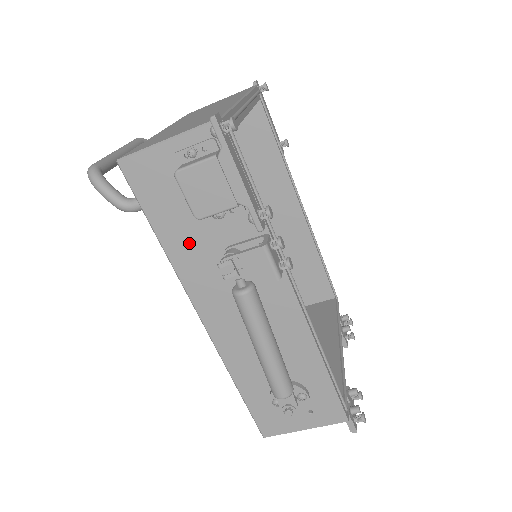
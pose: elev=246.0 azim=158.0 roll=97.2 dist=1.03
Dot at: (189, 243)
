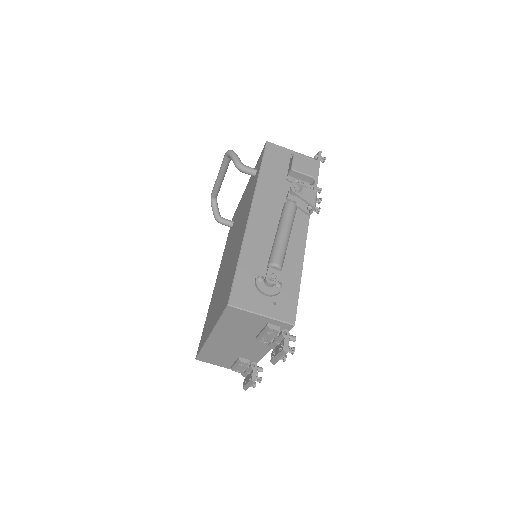
Dot at: (273, 181)
